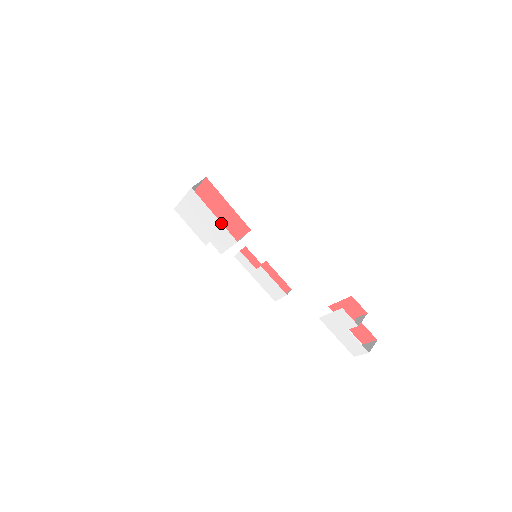
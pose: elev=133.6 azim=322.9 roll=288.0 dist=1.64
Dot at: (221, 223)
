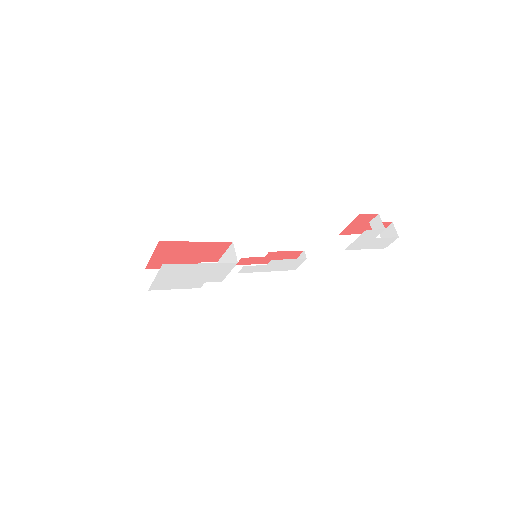
Dot at: (212, 263)
